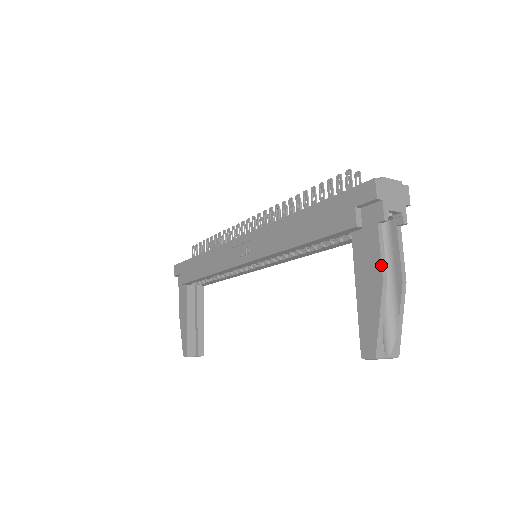
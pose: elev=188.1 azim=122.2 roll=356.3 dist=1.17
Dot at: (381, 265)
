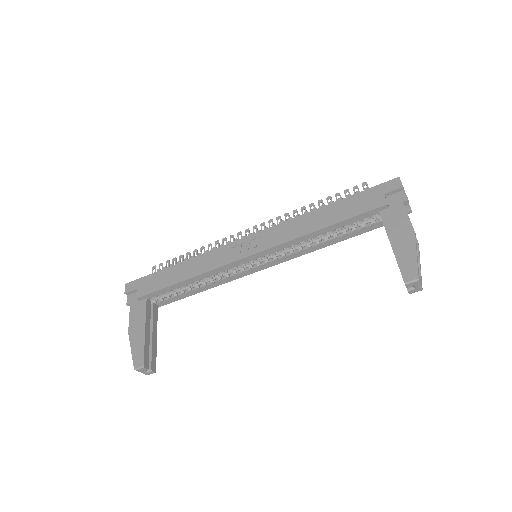
Dot at: (411, 224)
